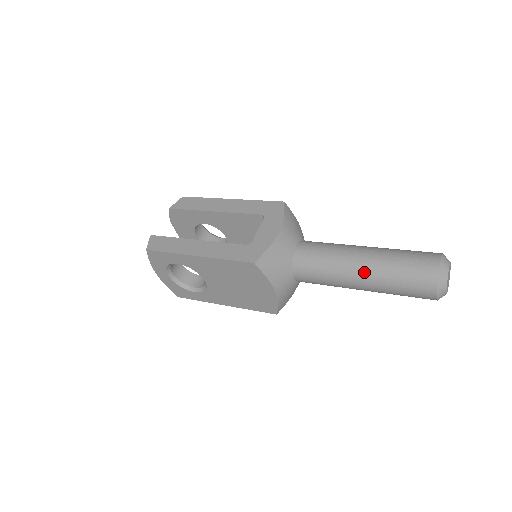
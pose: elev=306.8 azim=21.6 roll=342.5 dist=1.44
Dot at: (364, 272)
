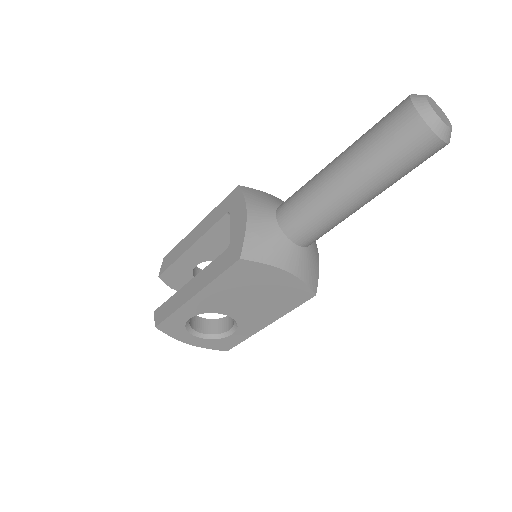
Dot at: (350, 180)
